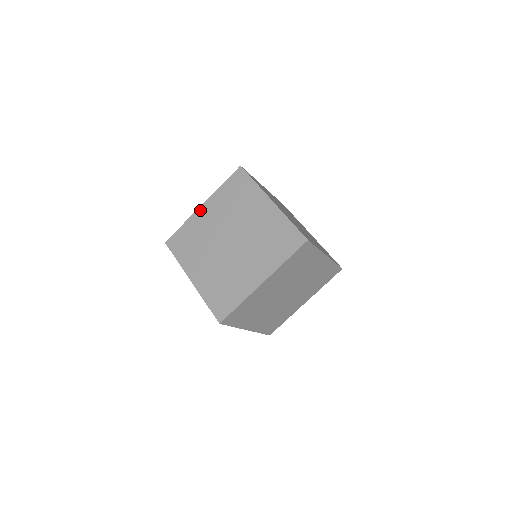
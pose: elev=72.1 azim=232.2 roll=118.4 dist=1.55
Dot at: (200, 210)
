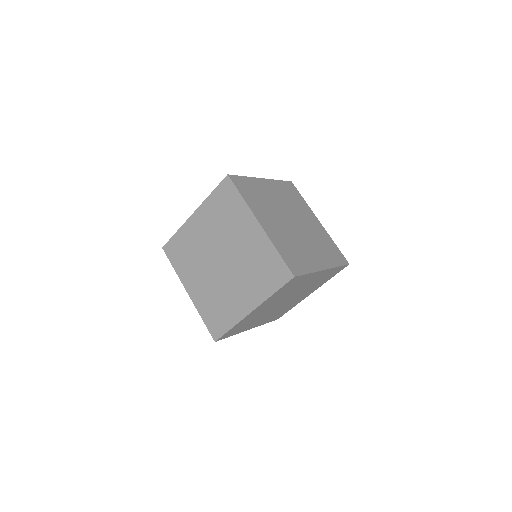
Dot at: (191, 219)
